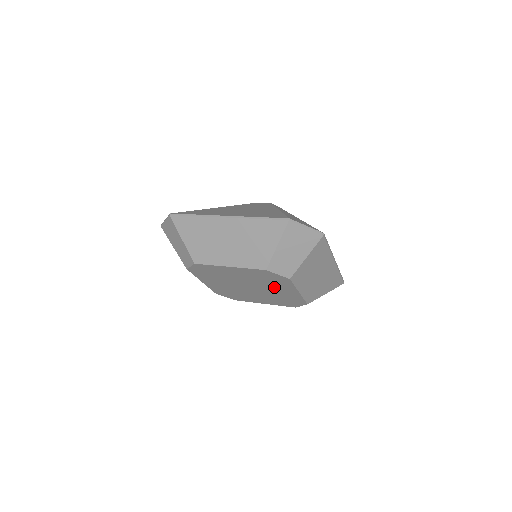
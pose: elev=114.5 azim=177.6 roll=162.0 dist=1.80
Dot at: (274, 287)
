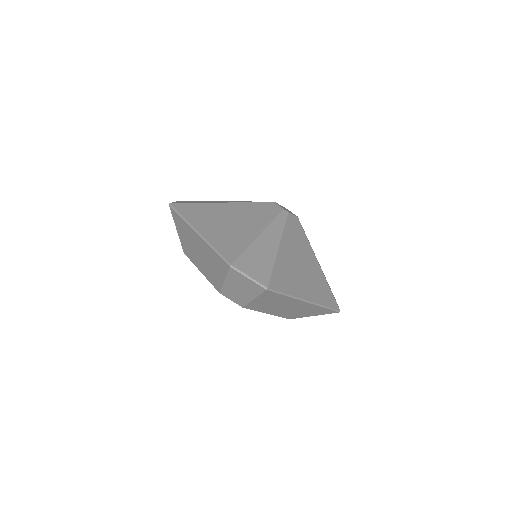
Dot at: occluded
